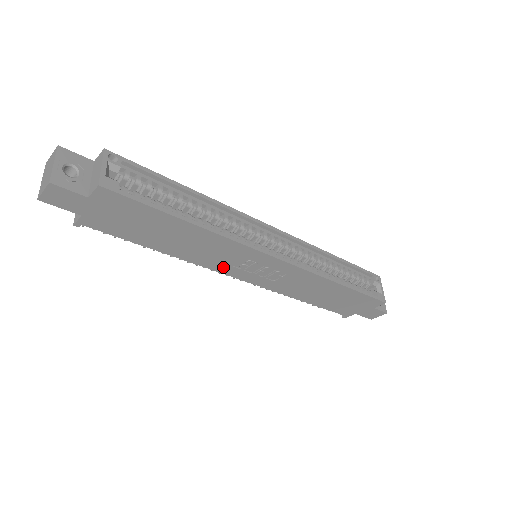
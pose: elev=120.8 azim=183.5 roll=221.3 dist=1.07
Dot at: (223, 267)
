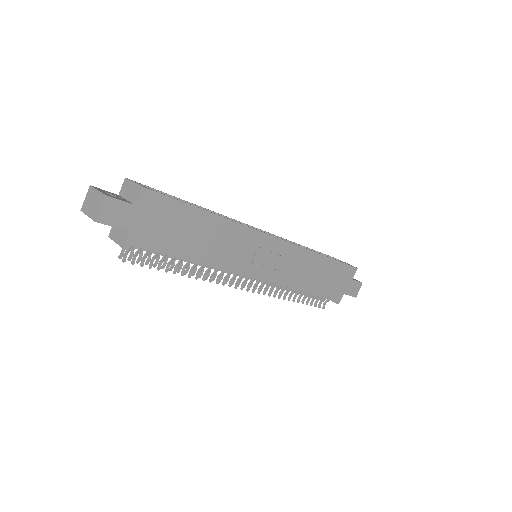
Dot at: (241, 265)
